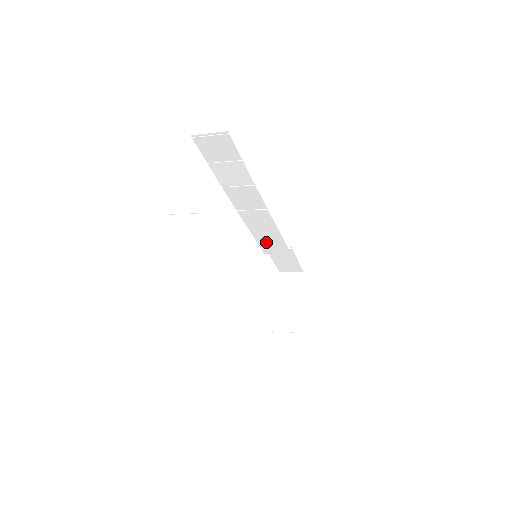
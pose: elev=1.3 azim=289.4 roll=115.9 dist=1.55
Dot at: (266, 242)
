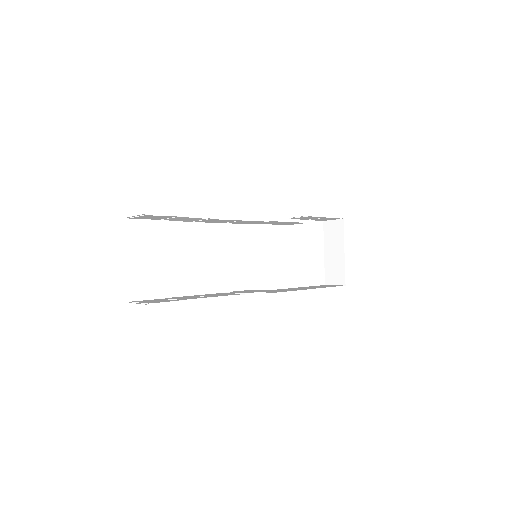
Dot at: (277, 223)
